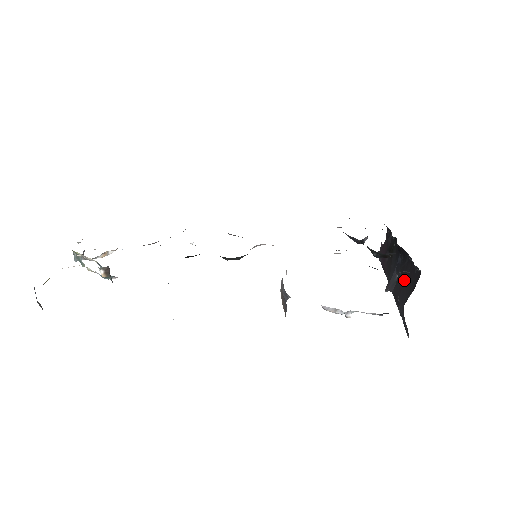
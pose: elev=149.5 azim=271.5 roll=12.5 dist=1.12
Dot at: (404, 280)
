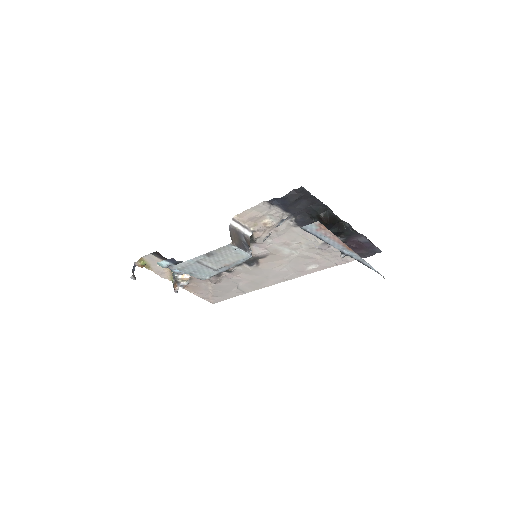
Dot at: occluded
